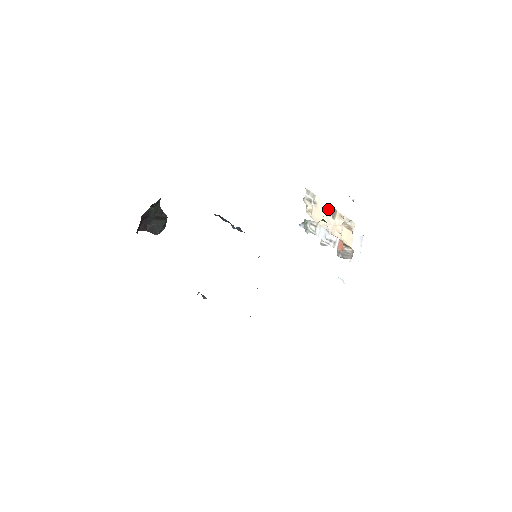
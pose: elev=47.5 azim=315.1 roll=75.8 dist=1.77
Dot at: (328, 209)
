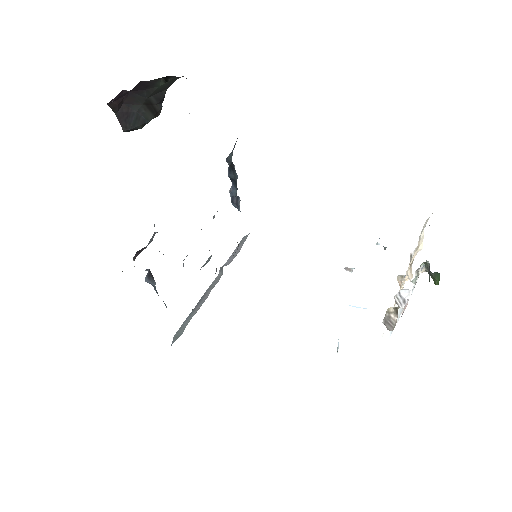
Dot at: occluded
